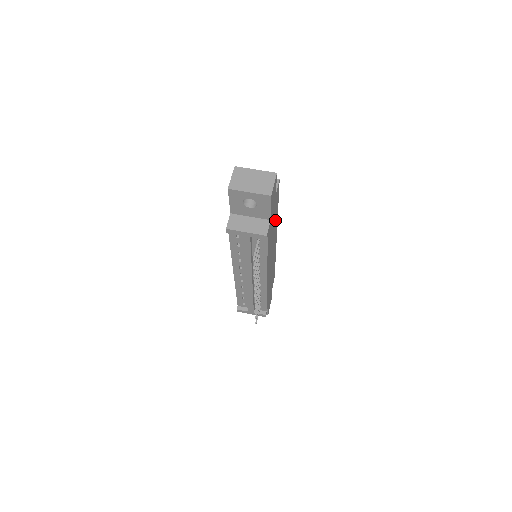
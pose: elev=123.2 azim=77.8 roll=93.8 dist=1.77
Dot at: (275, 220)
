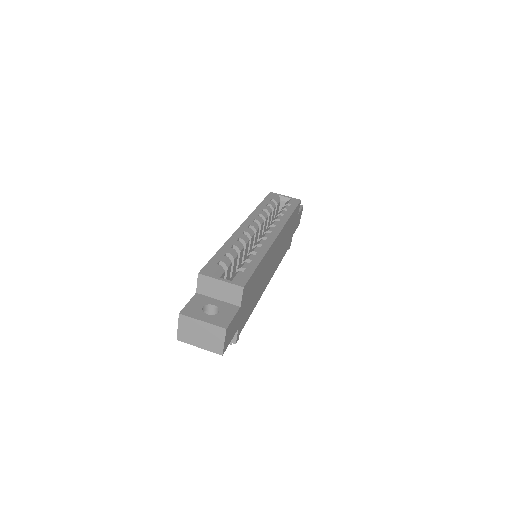
Dot at: (259, 274)
